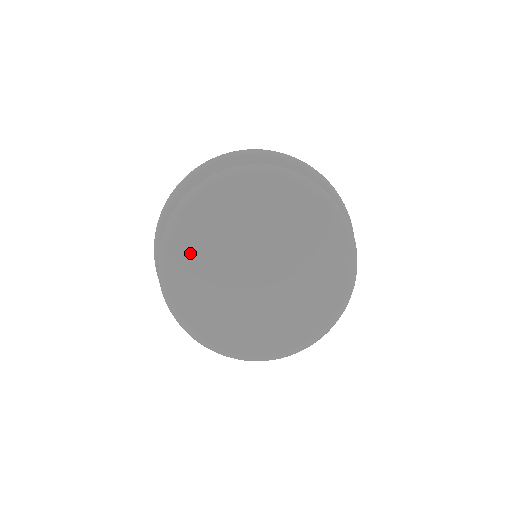
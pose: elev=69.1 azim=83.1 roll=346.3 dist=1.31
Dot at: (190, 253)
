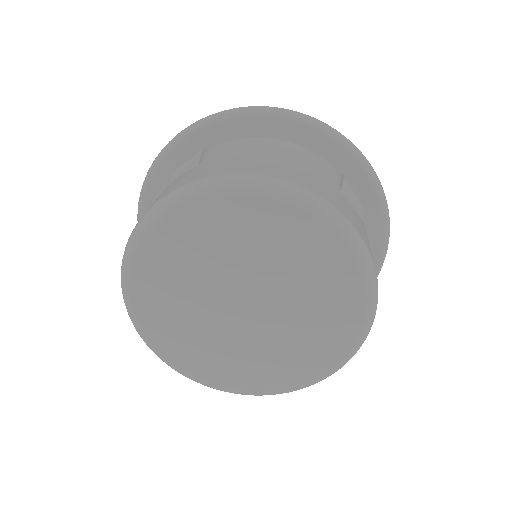
Dot at: (194, 235)
